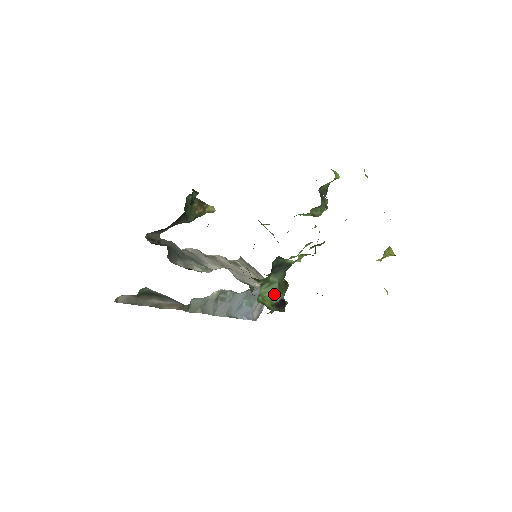
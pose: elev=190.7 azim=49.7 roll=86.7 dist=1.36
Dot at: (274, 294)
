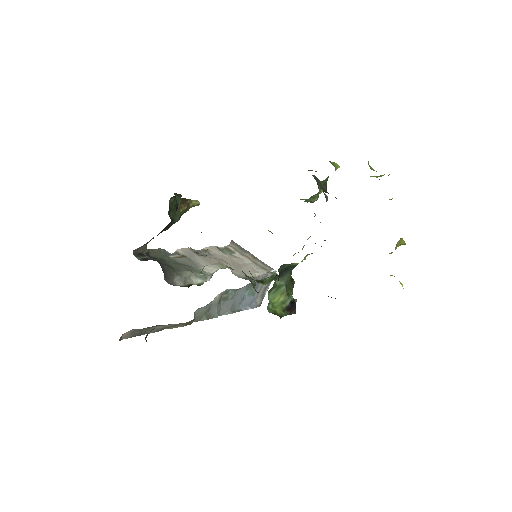
Dot at: (283, 298)
